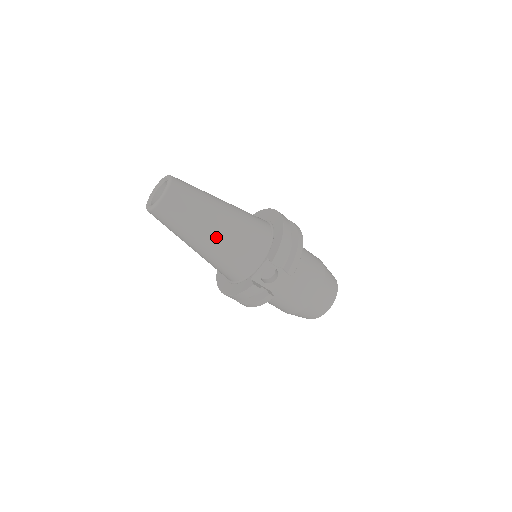
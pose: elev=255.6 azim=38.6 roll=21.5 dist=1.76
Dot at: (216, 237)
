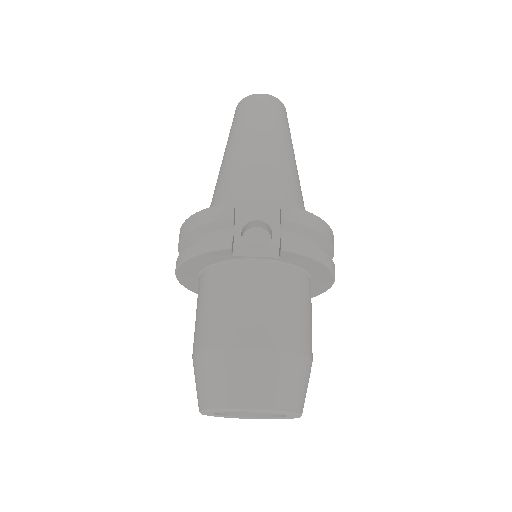
Dot at: (261, 152)
